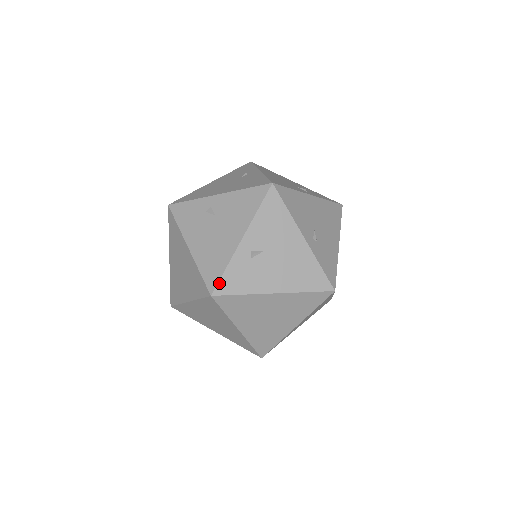
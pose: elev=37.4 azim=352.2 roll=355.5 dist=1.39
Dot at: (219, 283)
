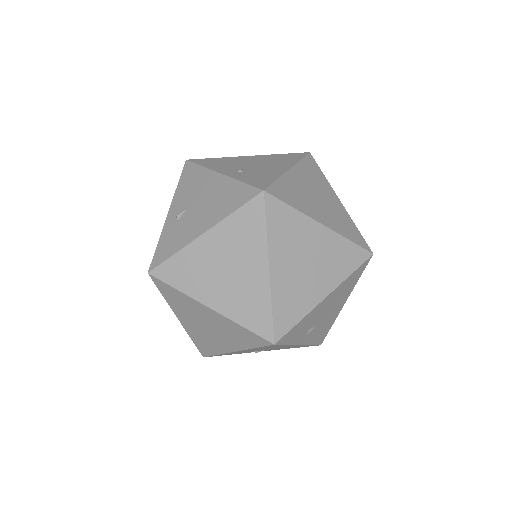
Dot at: (153, 258)
